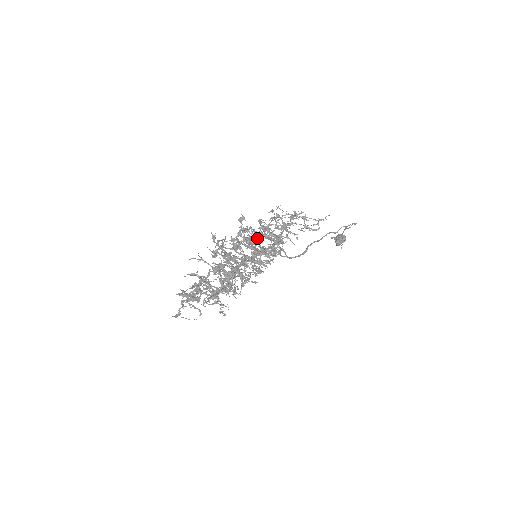
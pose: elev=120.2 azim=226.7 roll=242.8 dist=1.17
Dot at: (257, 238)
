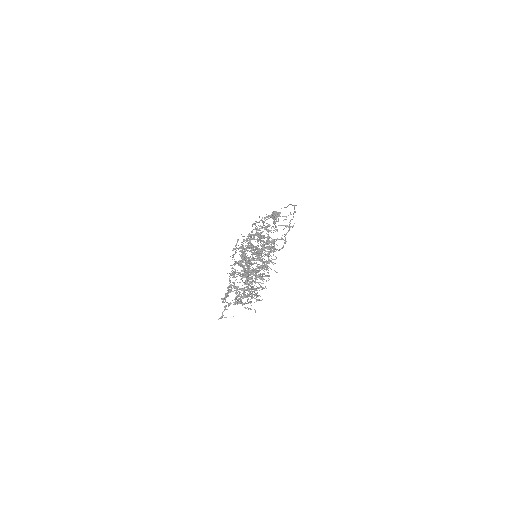
Dot at: (272, 248)
